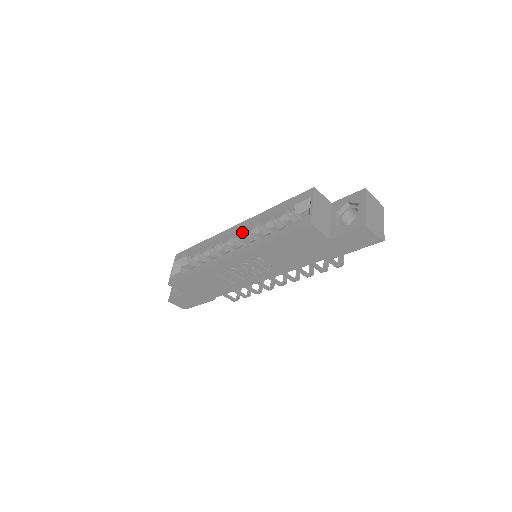
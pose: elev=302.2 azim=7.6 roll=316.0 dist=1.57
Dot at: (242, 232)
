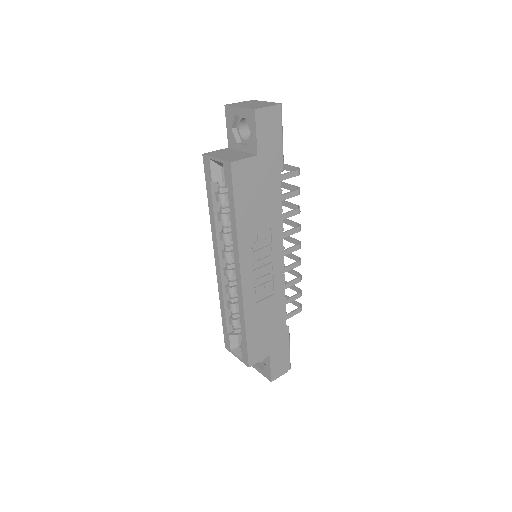
Dot at: (223, 255)
